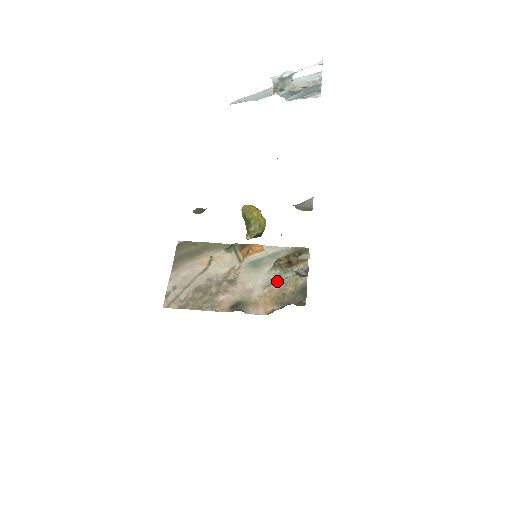
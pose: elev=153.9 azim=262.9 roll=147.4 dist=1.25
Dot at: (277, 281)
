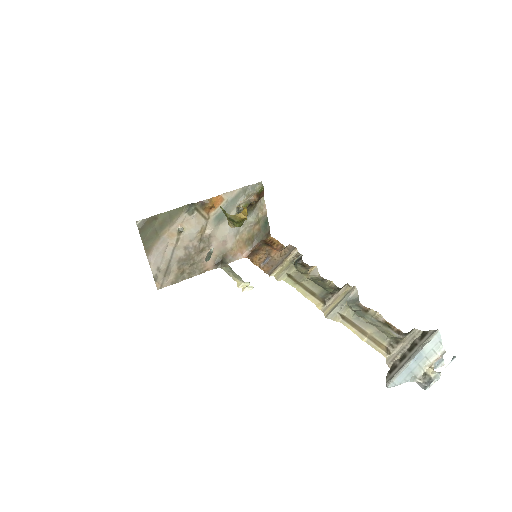
Dot at: (243, 225)
